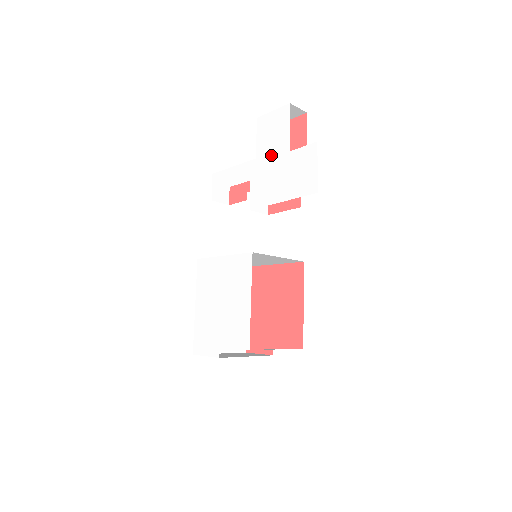
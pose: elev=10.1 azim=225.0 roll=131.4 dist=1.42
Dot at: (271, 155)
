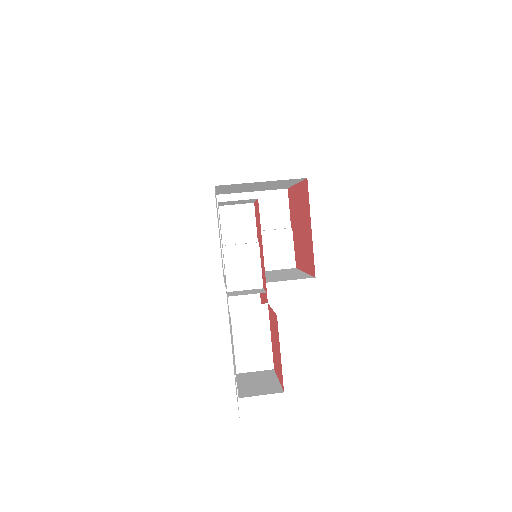
Dot at: occluded
